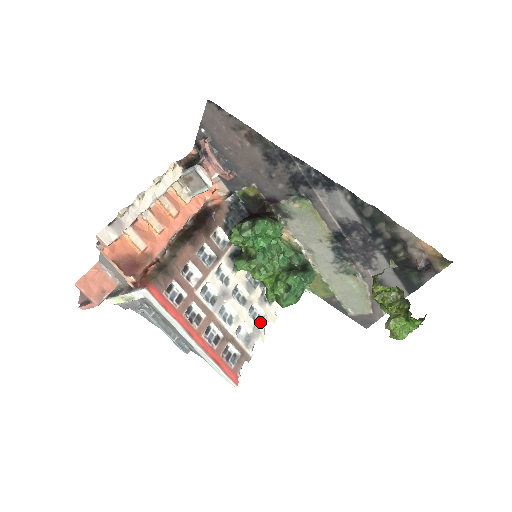
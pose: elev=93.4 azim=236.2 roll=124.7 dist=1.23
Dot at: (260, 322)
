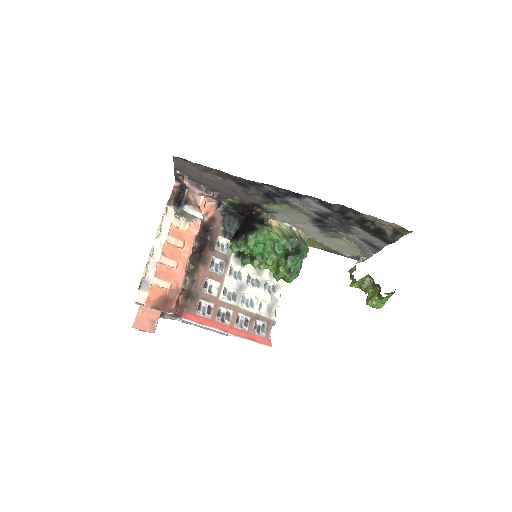
Dot at: (275, 292)
